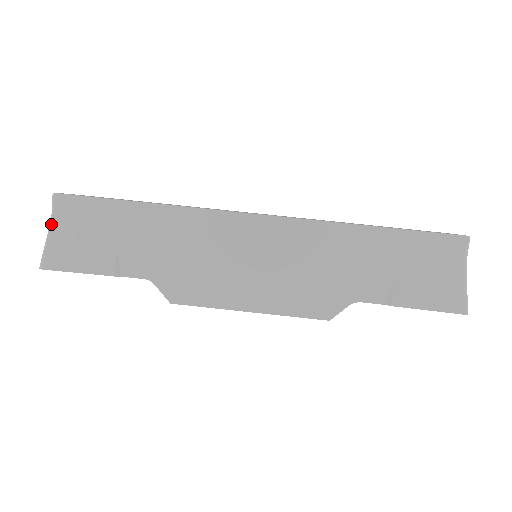
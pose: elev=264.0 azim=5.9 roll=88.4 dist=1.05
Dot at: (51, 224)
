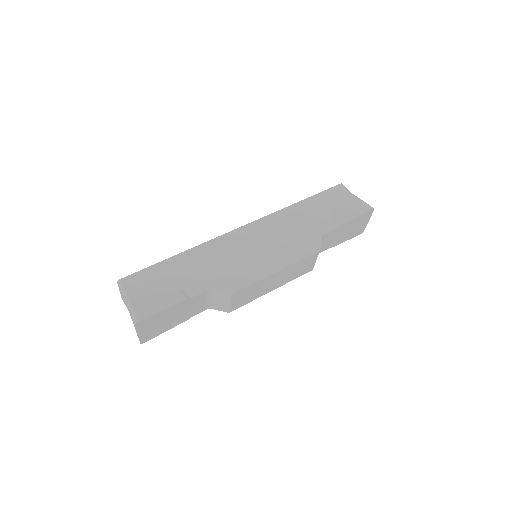
Dot at: (127, 296)
